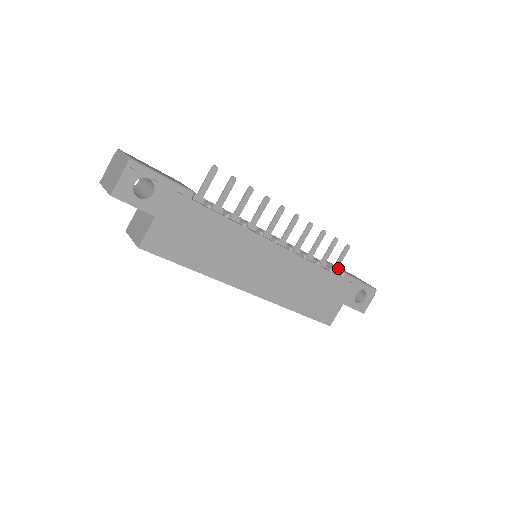
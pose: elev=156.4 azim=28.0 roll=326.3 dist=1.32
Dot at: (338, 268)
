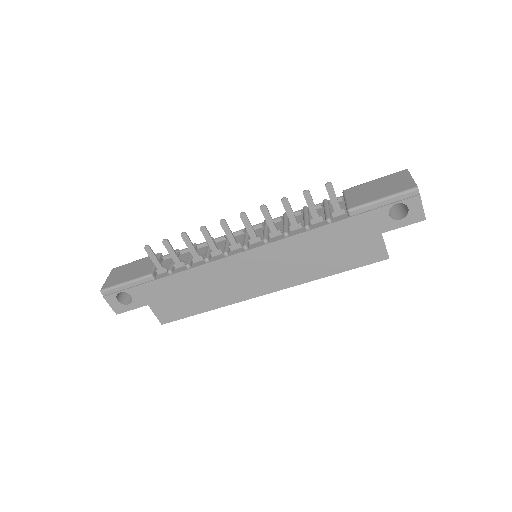
Dot at: (346, 204)
